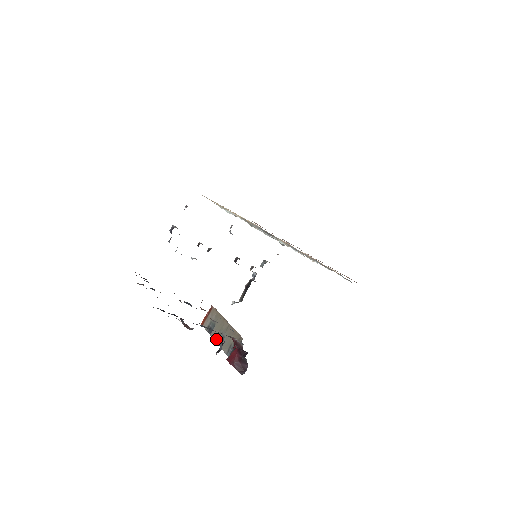
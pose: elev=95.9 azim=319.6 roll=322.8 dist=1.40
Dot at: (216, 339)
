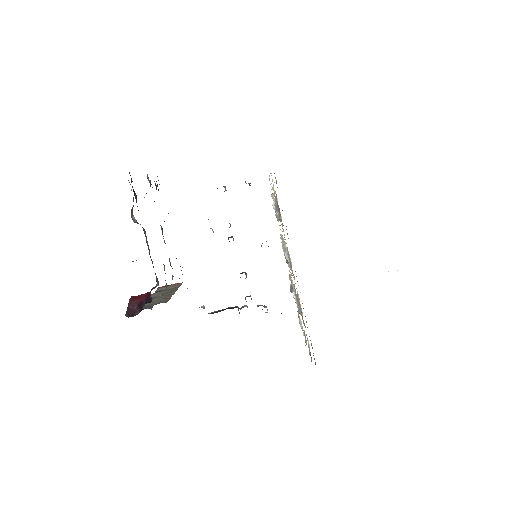
Dot at: occluded
